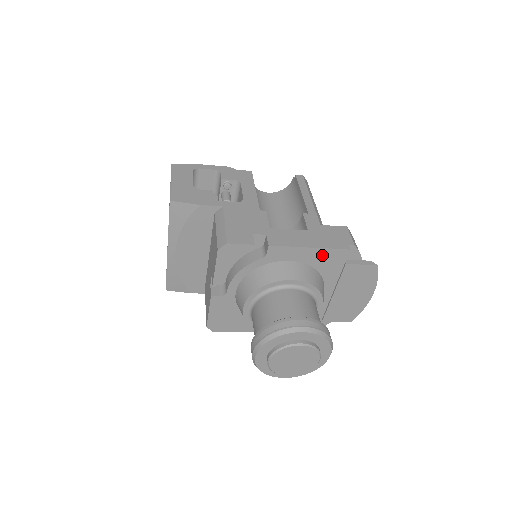
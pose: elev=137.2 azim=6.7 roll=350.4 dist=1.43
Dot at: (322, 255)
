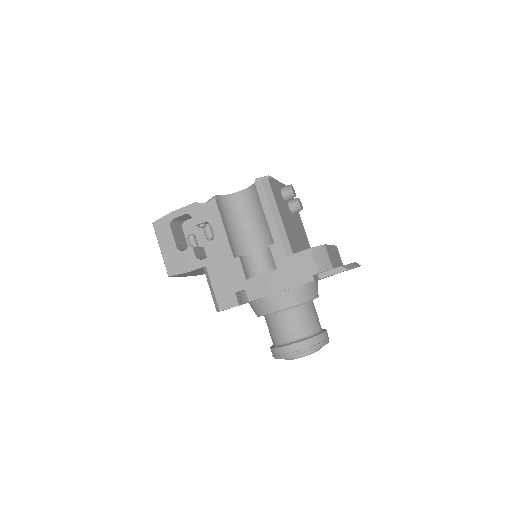
Dot at: occluded
